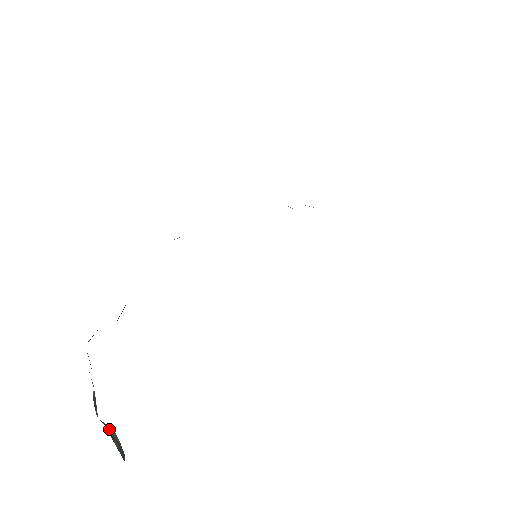
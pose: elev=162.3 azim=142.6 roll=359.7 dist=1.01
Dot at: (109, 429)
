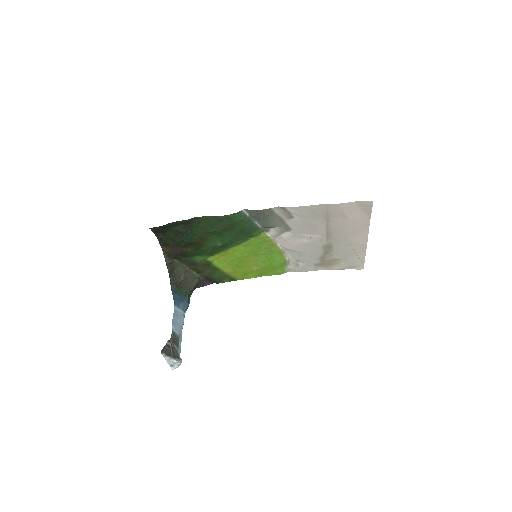
Dot at: (177, 355)
